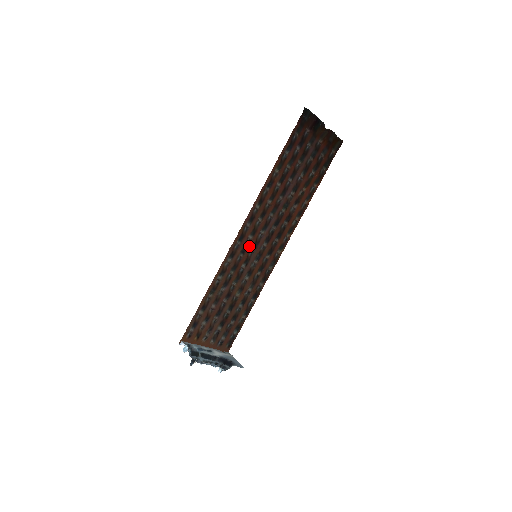
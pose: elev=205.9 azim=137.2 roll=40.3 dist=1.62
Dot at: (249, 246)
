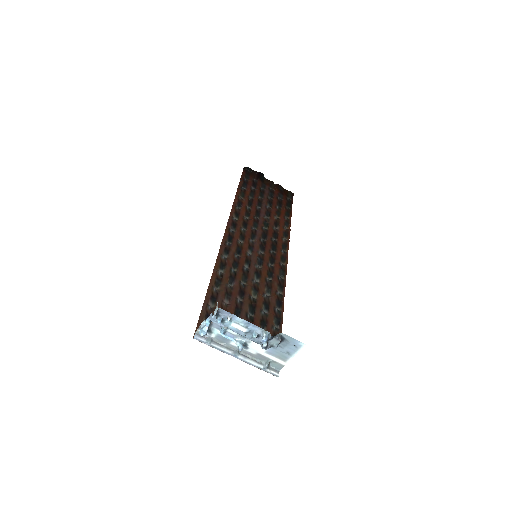
Dot at: (243, 248)
